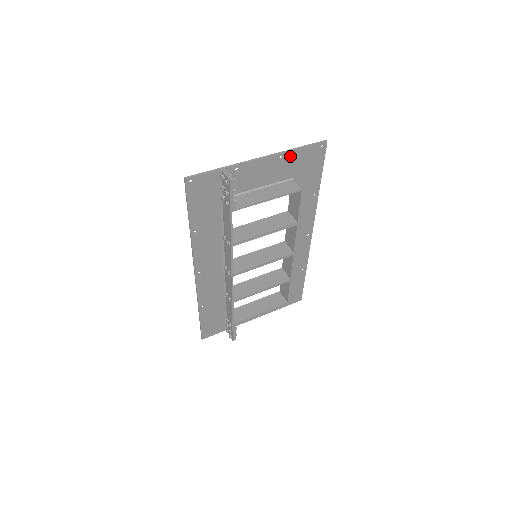
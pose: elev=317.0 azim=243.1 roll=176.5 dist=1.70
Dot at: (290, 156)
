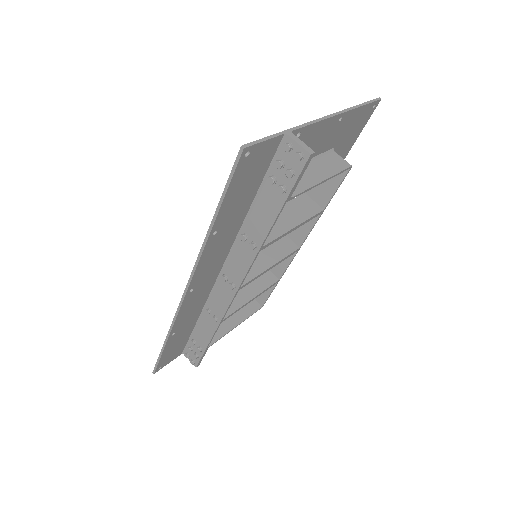
Dot at: (347, 117)
